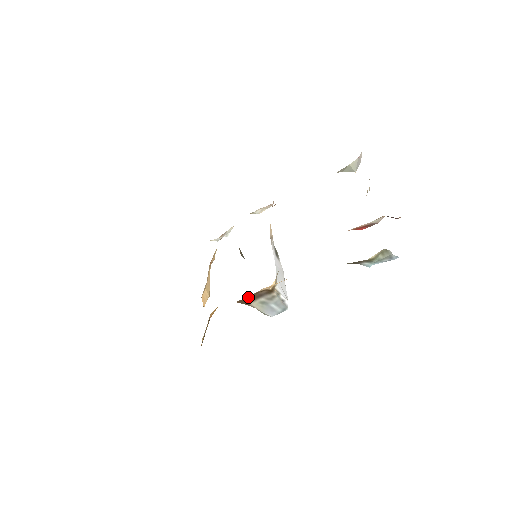
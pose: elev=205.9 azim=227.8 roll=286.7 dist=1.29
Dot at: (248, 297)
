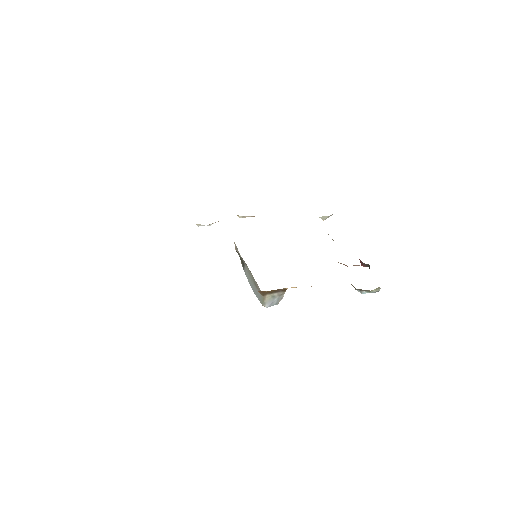
Dot at: (271, 290)
